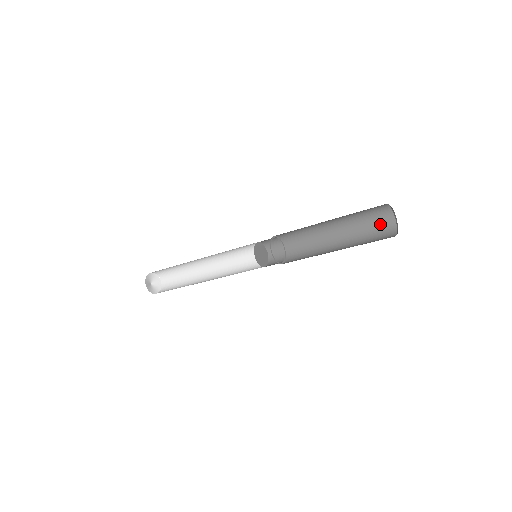
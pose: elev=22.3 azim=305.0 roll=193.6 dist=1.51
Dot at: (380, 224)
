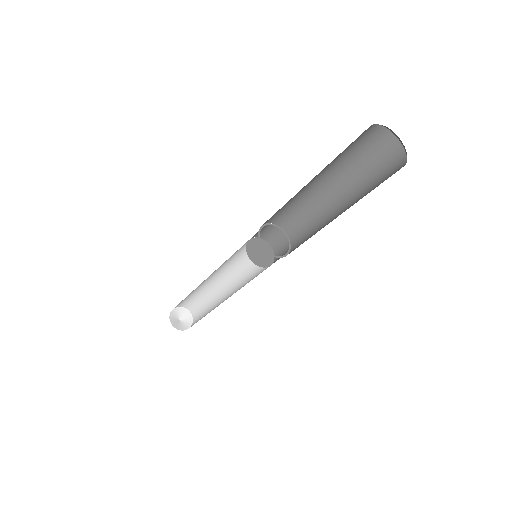
Dot at: (388, 171)
